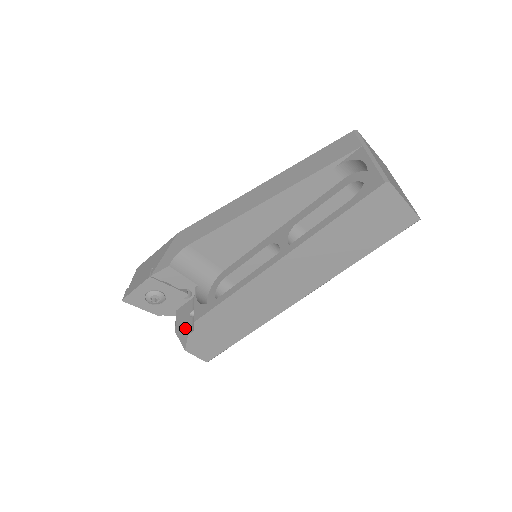
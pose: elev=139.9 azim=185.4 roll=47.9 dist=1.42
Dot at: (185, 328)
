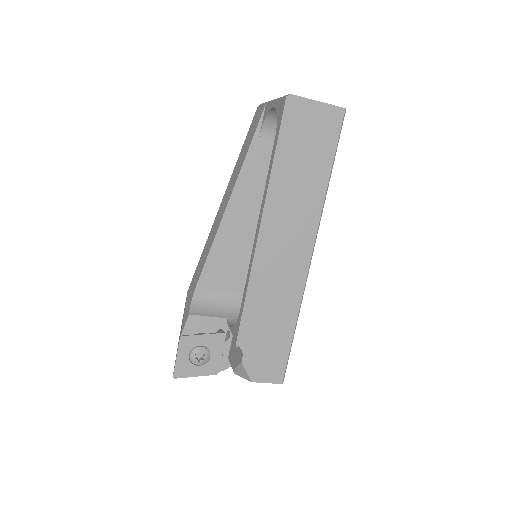
Dot at: (237, 360)
